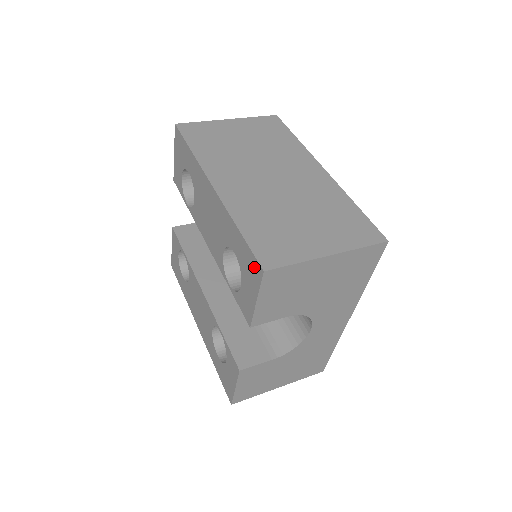
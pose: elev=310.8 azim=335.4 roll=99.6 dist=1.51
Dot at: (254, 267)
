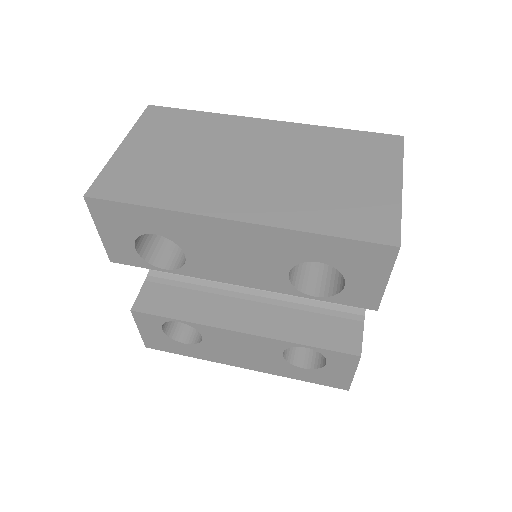
Dot at: (375, 254)
